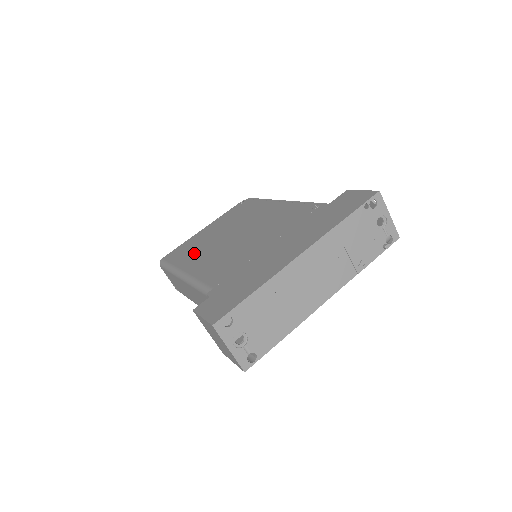
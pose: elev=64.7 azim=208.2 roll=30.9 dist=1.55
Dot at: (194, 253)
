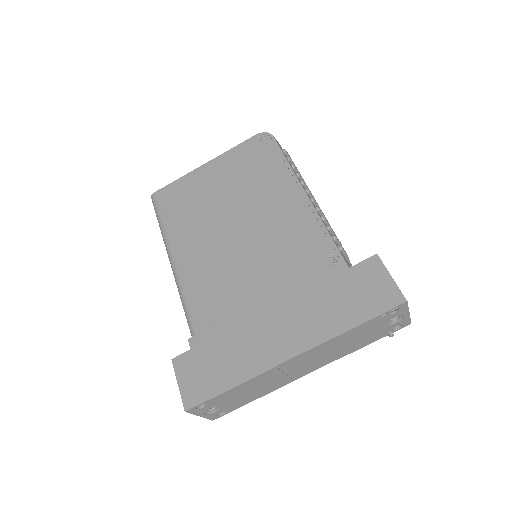
Dot at: (189, 222)
